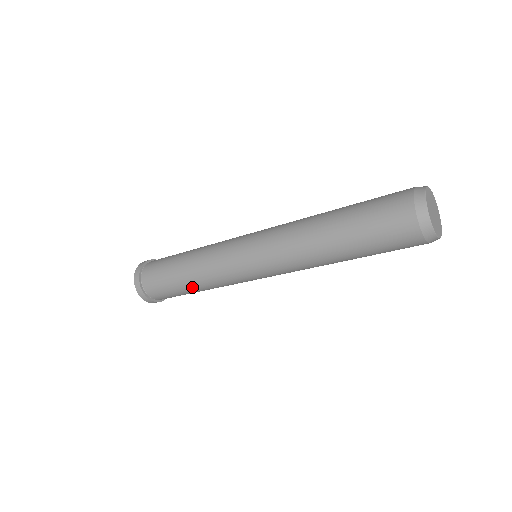
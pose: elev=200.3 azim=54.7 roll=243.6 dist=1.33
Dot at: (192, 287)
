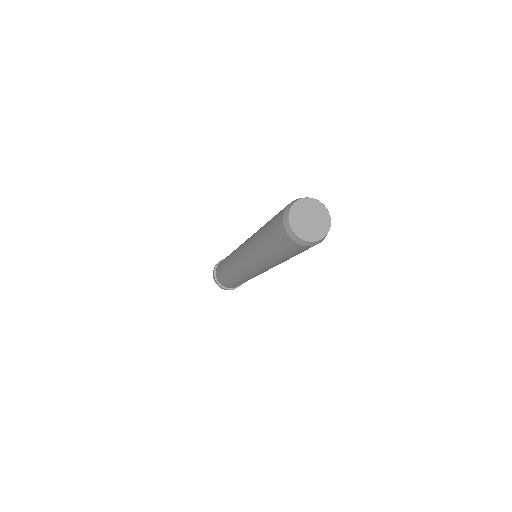
Dot at: (242, 282)
